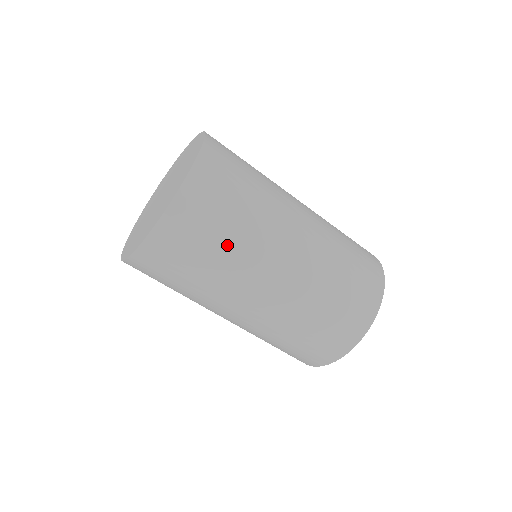
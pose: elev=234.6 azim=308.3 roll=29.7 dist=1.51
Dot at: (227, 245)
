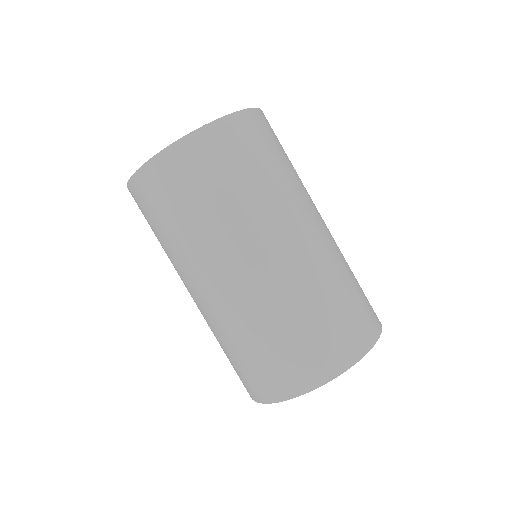
Dot at: (260, 181)
